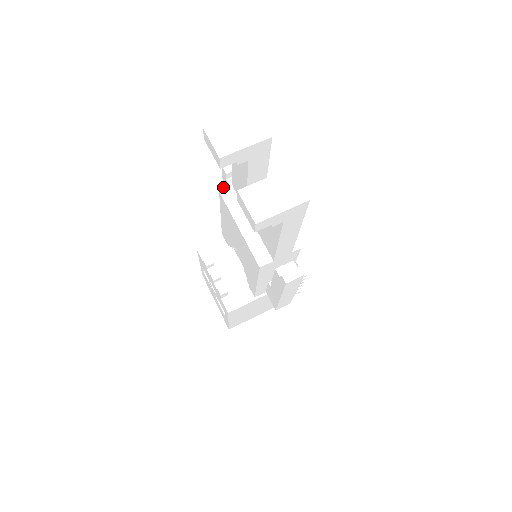
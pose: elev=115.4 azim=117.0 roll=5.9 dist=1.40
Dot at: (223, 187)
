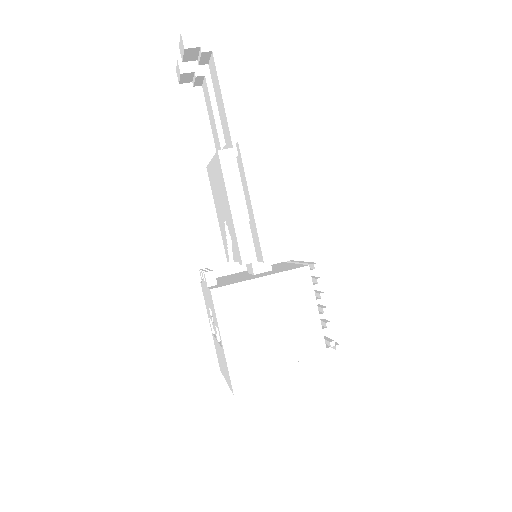
Dot at: occluded
